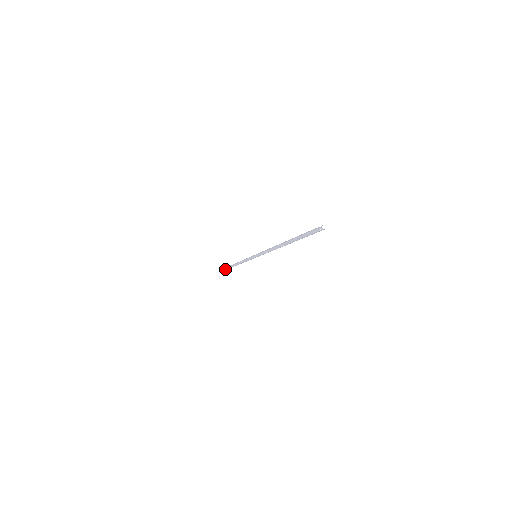
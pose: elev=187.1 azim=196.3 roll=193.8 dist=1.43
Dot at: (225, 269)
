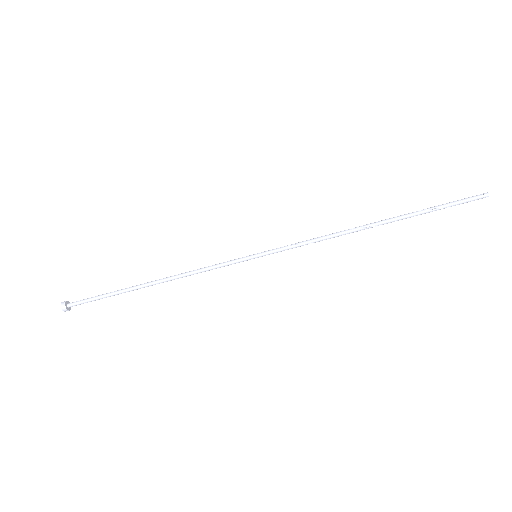
Dot at: (78, 304)
